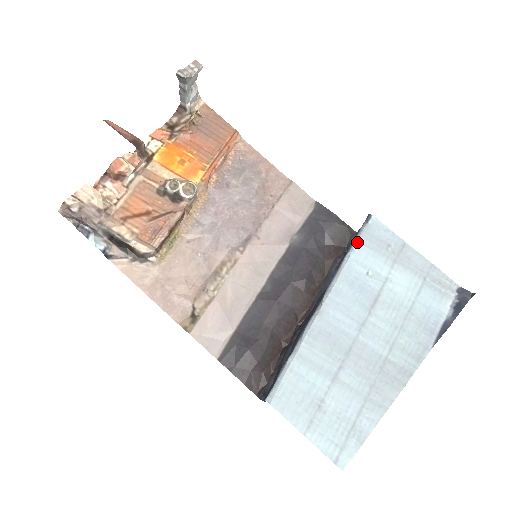
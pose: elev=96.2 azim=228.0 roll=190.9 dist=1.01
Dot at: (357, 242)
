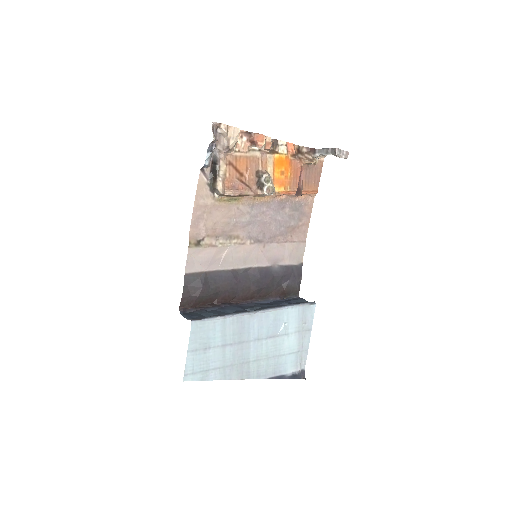
Dot at: (298, 307)
